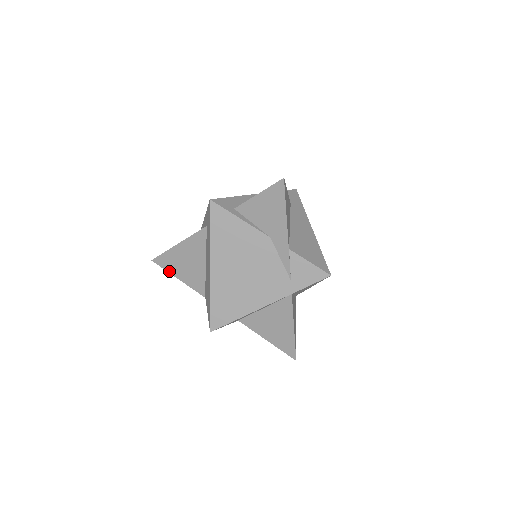
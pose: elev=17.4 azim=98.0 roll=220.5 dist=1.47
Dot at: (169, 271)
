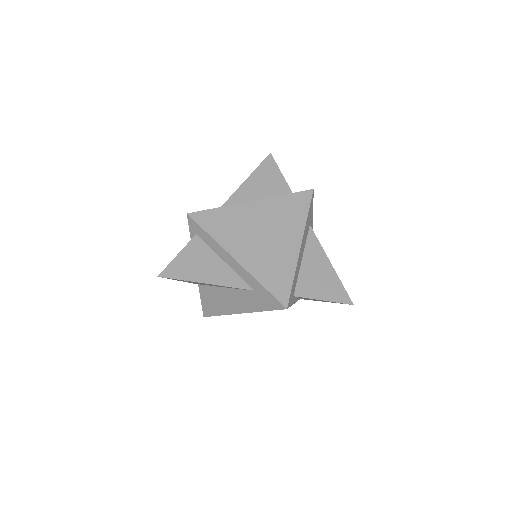
Dot at: occluded
